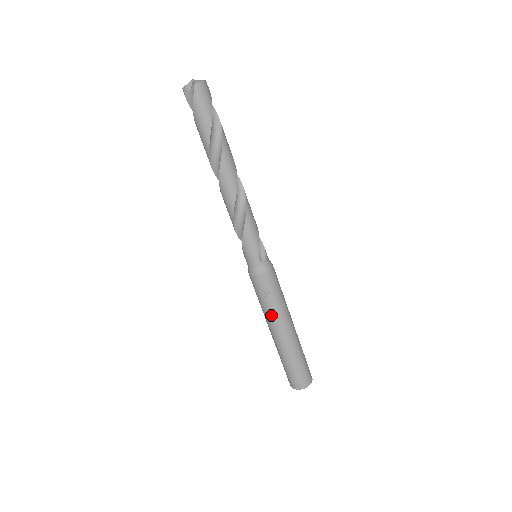
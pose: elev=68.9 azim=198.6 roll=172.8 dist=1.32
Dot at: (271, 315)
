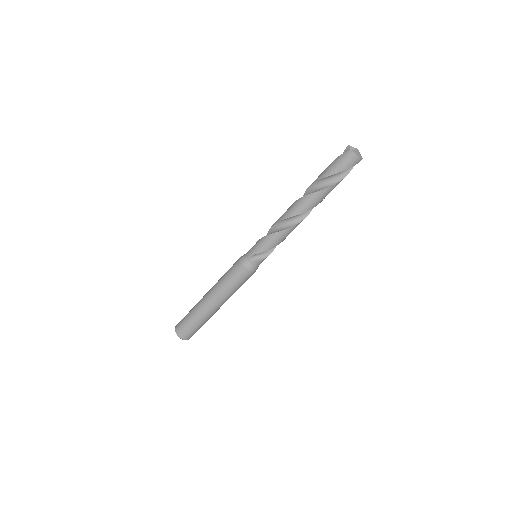
Dot at: (218, 284)
